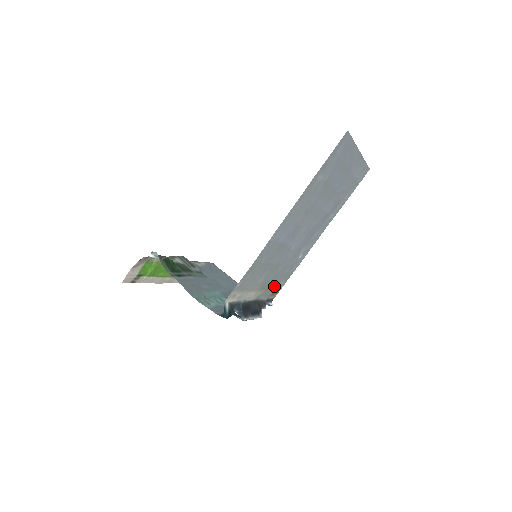
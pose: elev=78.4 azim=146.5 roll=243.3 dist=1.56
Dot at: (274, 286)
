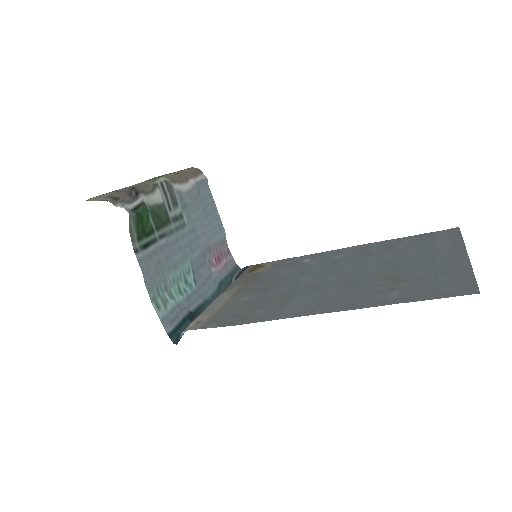
Dot at: (256, 274)
